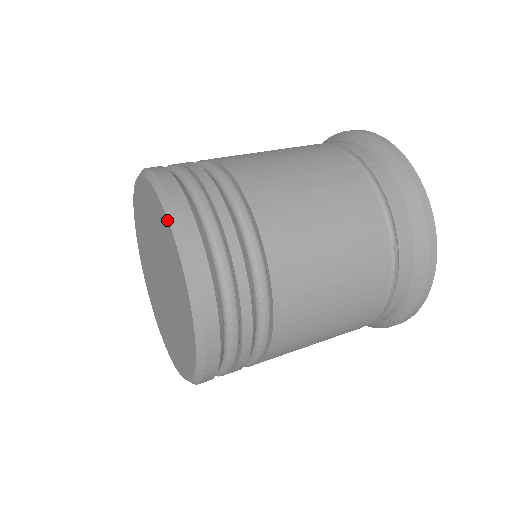
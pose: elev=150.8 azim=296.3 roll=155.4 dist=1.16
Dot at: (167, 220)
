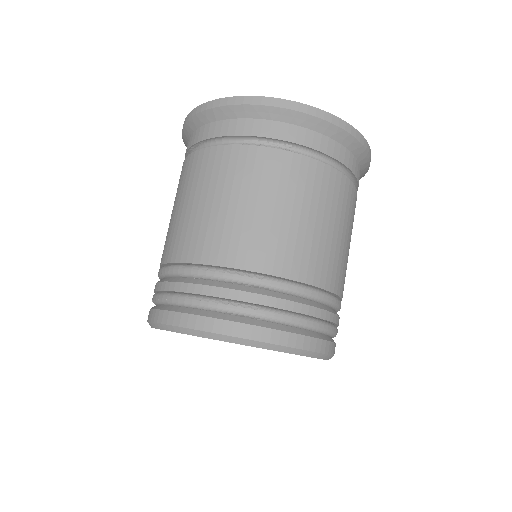
Dot at: occluded
